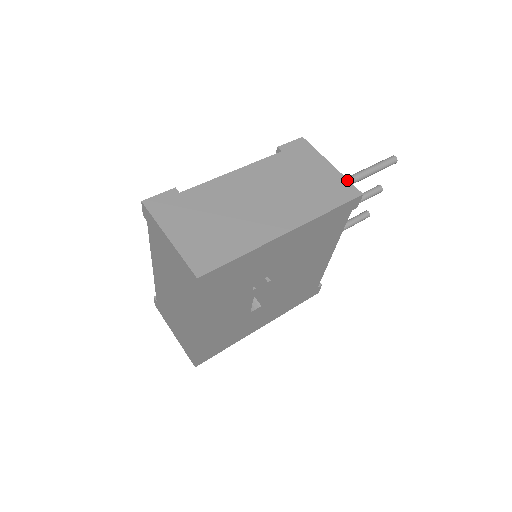
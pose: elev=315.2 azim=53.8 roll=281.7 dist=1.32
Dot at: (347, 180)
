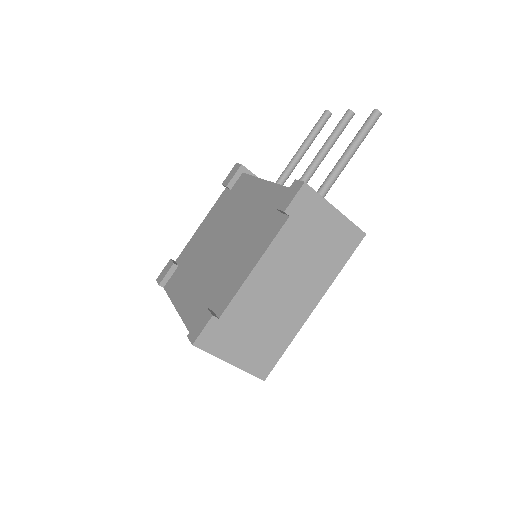
Dot at: (352, 224)
